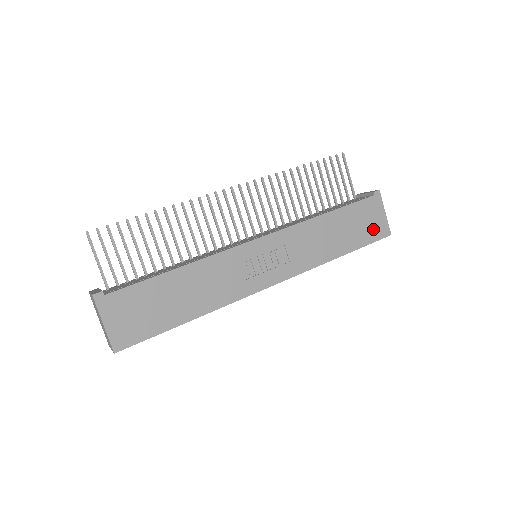
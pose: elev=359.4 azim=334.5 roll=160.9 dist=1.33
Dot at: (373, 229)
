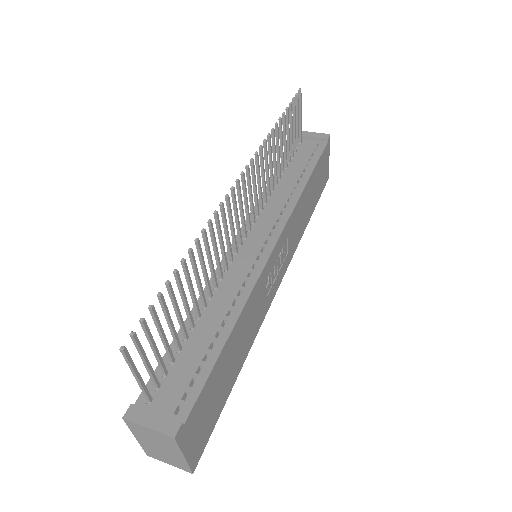
Dot at: (323, 180)
